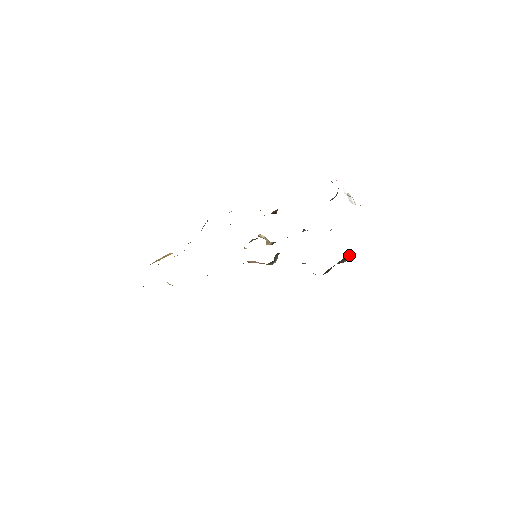
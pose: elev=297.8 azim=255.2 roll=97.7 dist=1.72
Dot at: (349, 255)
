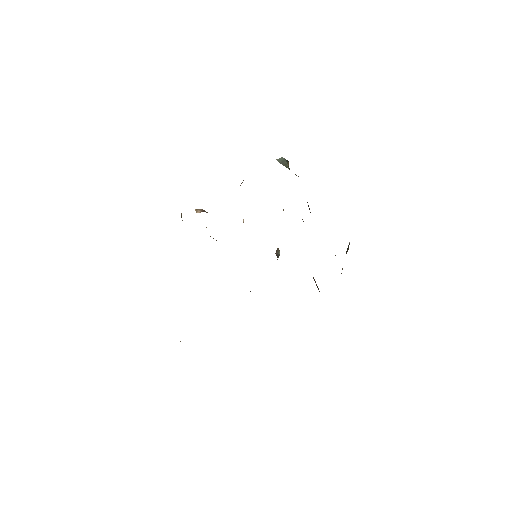
Dot at: occluded
